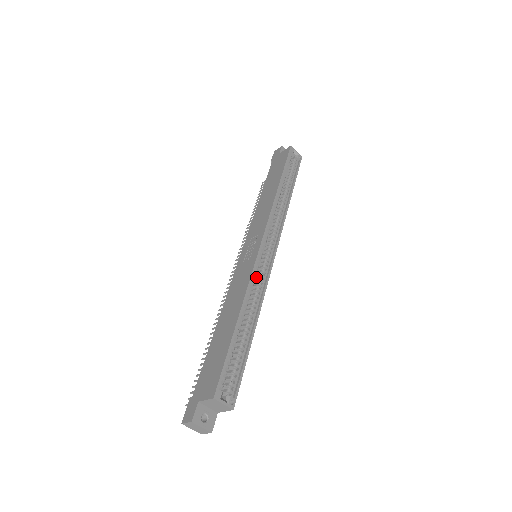
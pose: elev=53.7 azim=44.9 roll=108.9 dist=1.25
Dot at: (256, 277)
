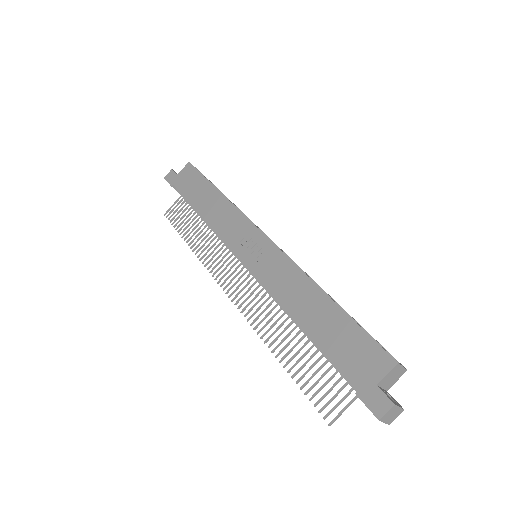
Dot at: occluded
